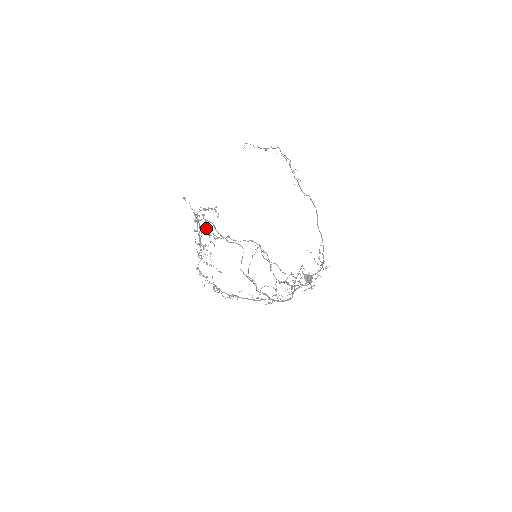
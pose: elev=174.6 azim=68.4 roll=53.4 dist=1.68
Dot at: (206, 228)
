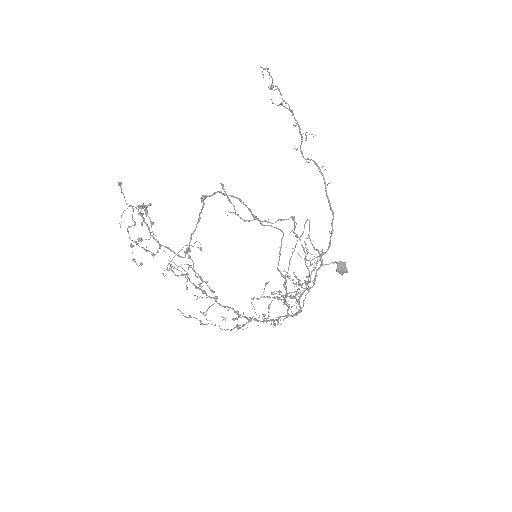
Dot at: (154, 234)
